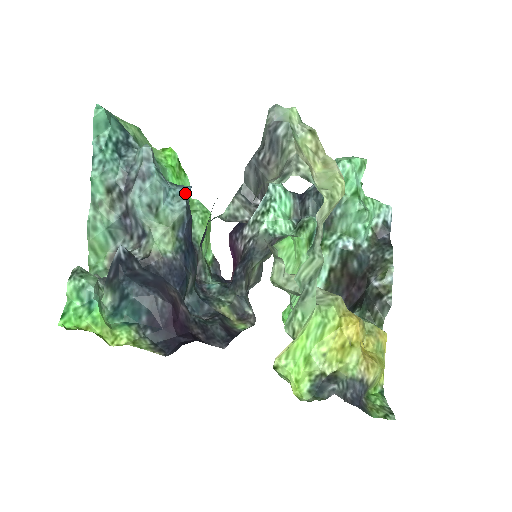
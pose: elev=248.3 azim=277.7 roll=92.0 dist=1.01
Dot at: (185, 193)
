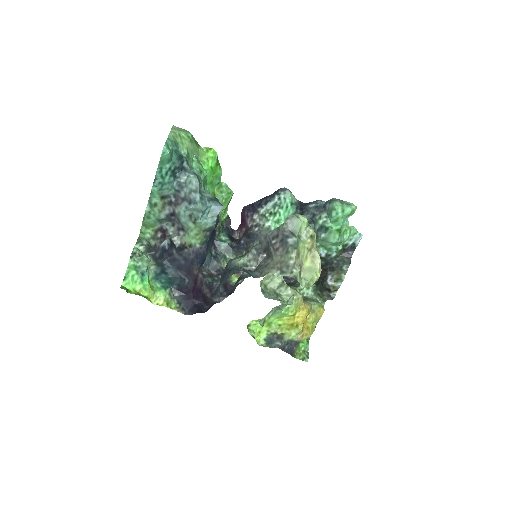
Dot at: (217, 211)
